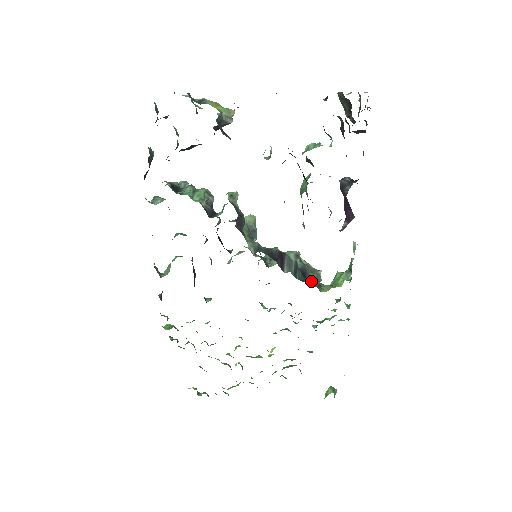
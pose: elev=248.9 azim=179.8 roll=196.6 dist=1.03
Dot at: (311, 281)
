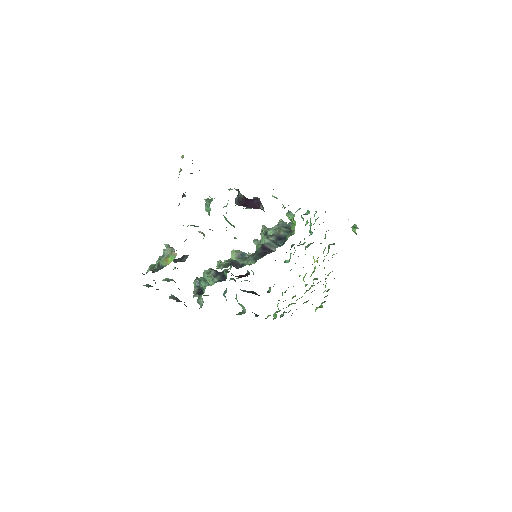
Dot at: (286, 236)
